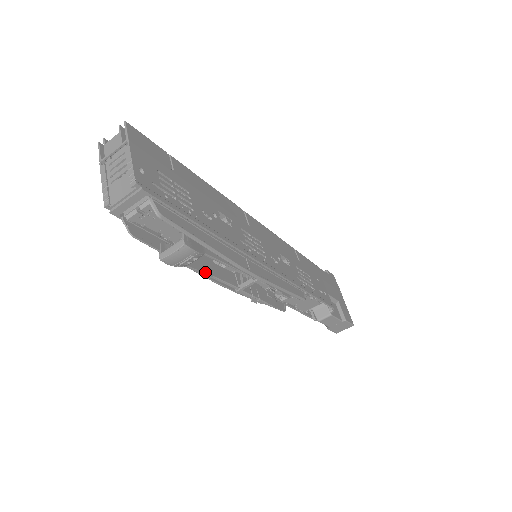
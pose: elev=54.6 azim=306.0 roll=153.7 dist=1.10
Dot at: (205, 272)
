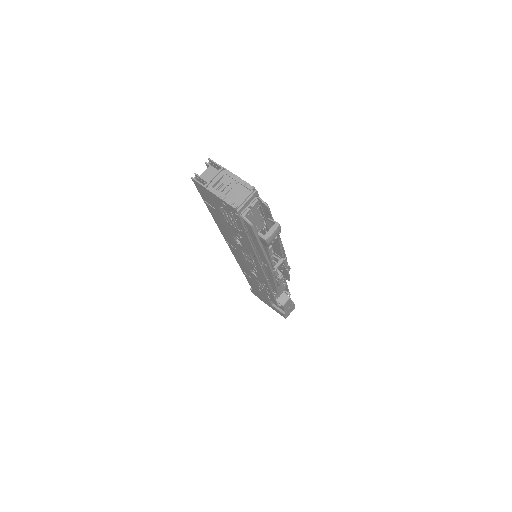
Dot at: occluded
